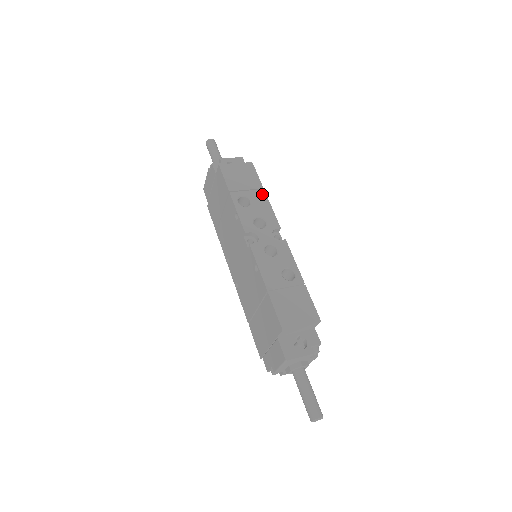
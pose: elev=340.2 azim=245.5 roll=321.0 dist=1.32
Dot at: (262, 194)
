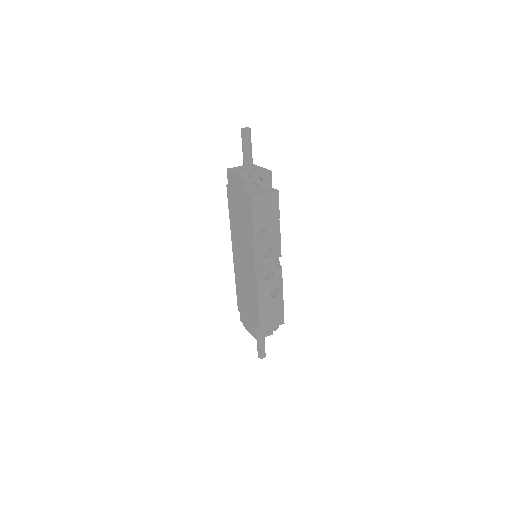
Dot at: (277, 225)
